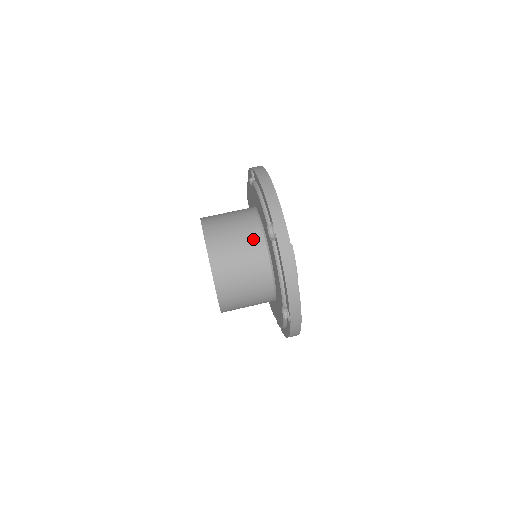
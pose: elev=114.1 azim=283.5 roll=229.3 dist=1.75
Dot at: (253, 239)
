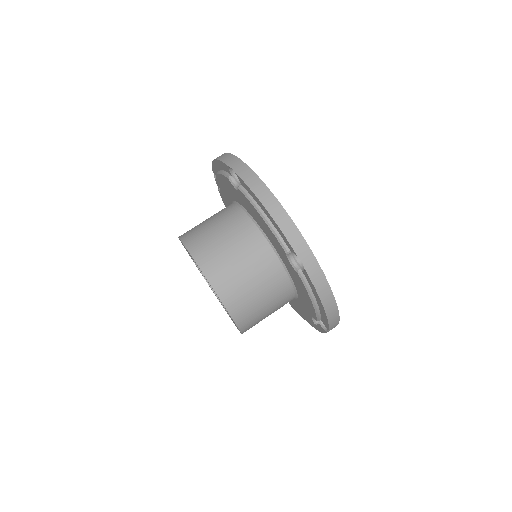
Dot at: (264, 262)
